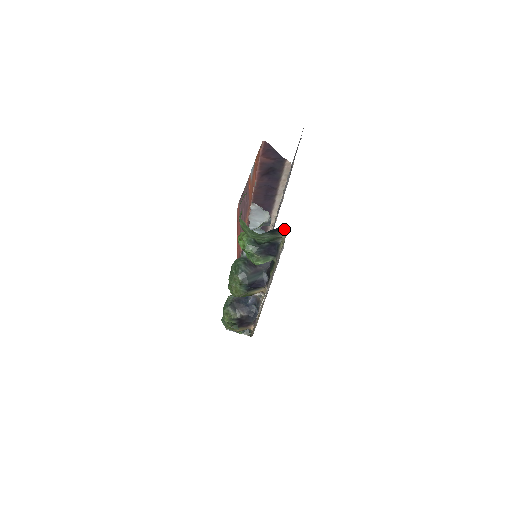
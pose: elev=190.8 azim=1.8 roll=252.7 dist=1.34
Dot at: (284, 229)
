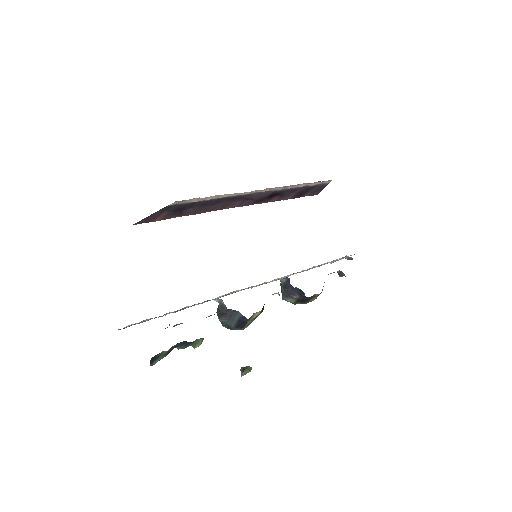
Dot at: (154, 357)
